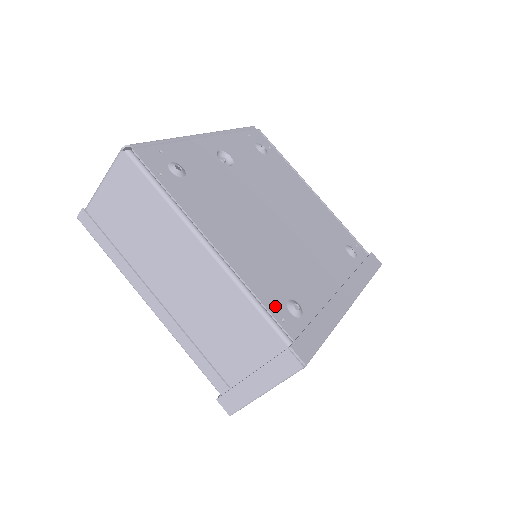
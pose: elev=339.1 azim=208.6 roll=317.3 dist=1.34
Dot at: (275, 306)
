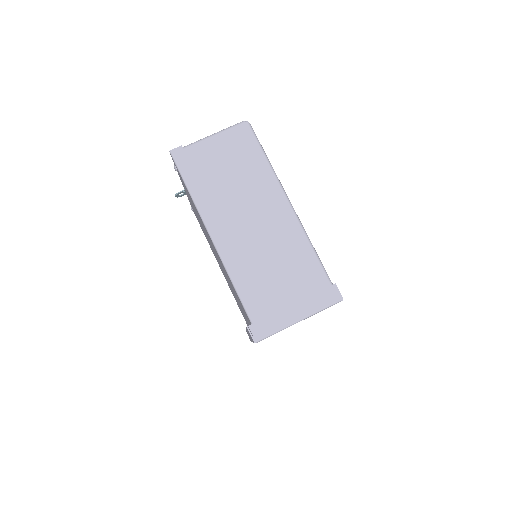
Dot at: occluded
